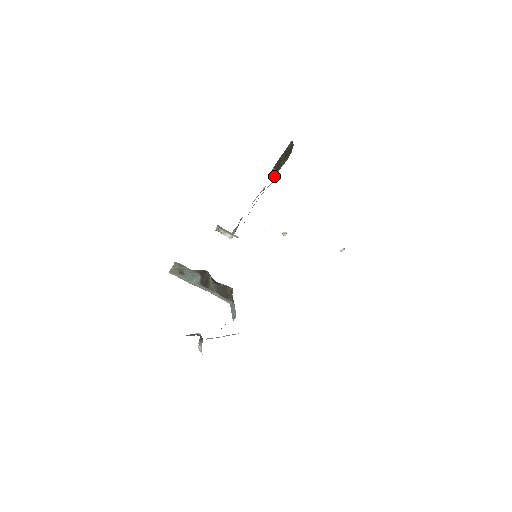
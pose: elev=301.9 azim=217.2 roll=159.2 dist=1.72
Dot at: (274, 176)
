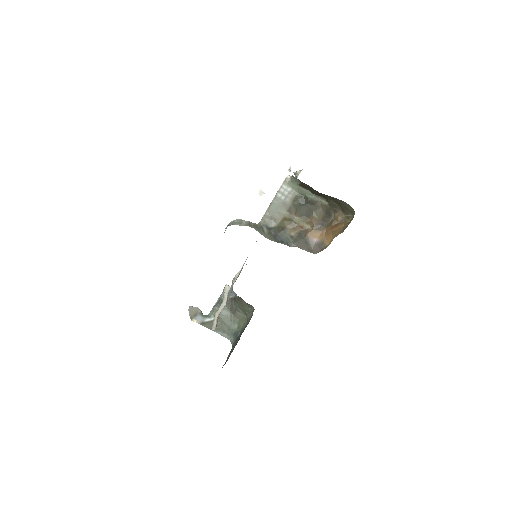
Dot at: (297, 191)
